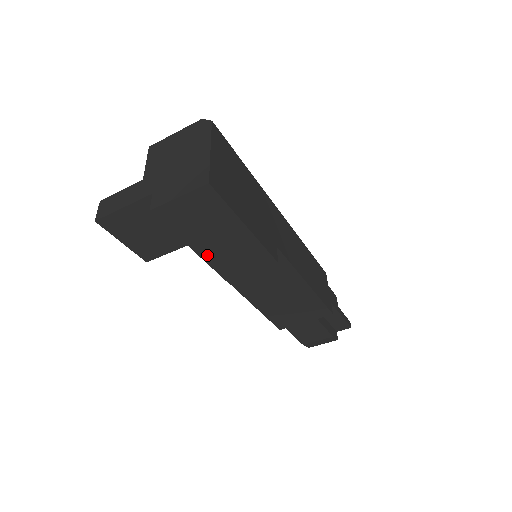
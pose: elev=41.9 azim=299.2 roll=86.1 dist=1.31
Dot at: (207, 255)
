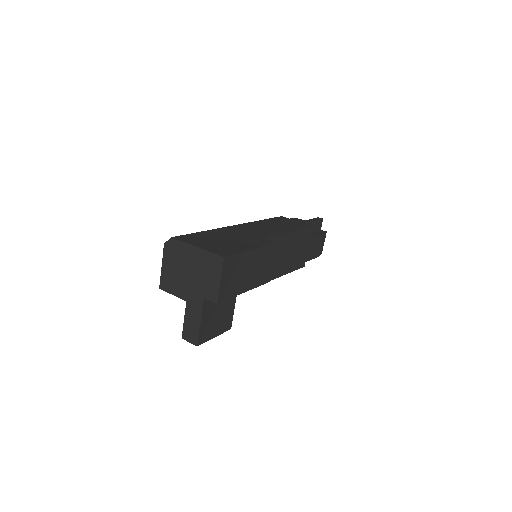
Dot at: (252, 285)
